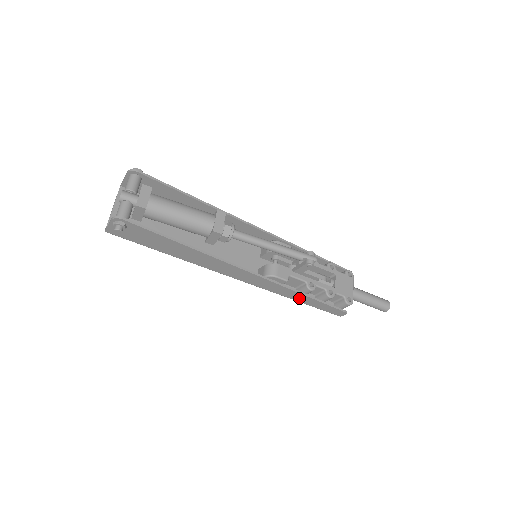
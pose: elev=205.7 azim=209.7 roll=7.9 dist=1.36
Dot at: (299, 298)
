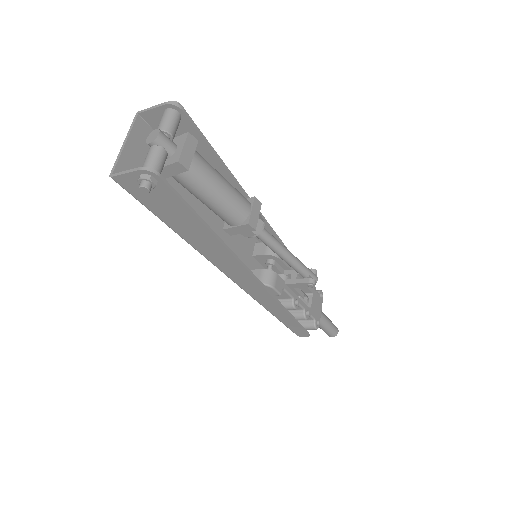
Dot at: (278, 313)
